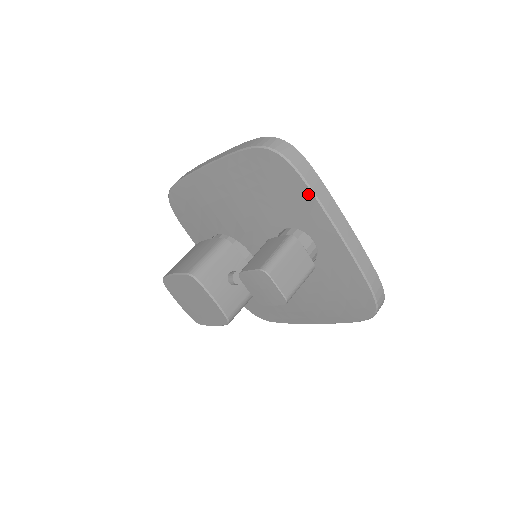
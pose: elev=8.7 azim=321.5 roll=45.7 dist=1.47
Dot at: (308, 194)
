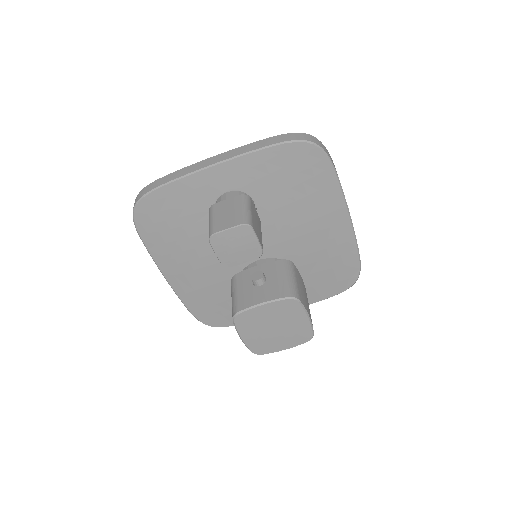
Dot at: (173, 187)
